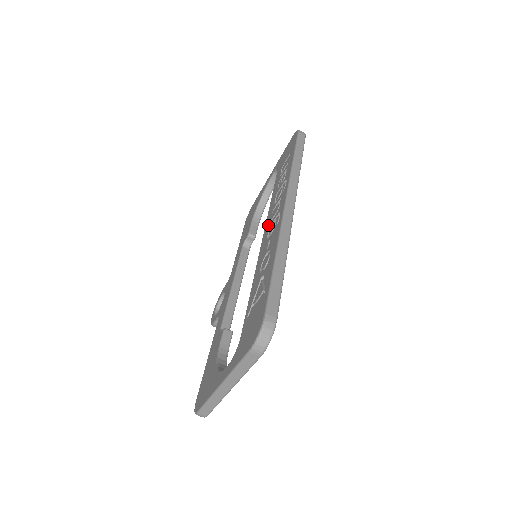
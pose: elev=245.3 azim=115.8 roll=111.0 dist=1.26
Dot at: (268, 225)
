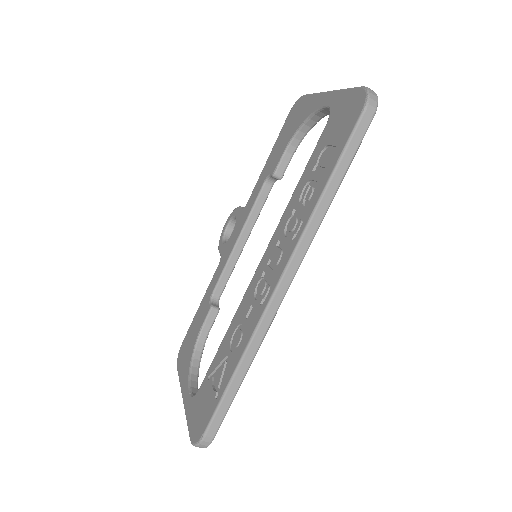
Dot at: (266, 261)
